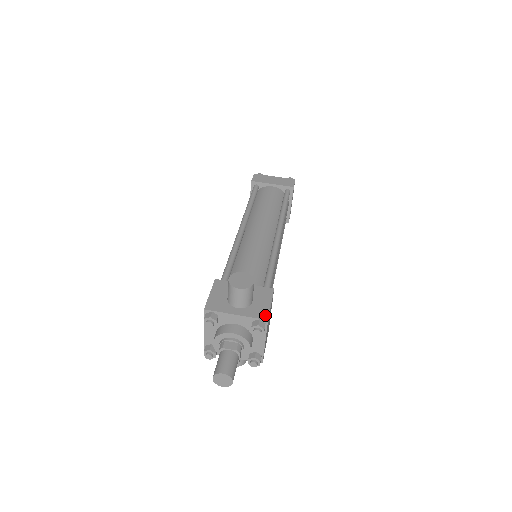
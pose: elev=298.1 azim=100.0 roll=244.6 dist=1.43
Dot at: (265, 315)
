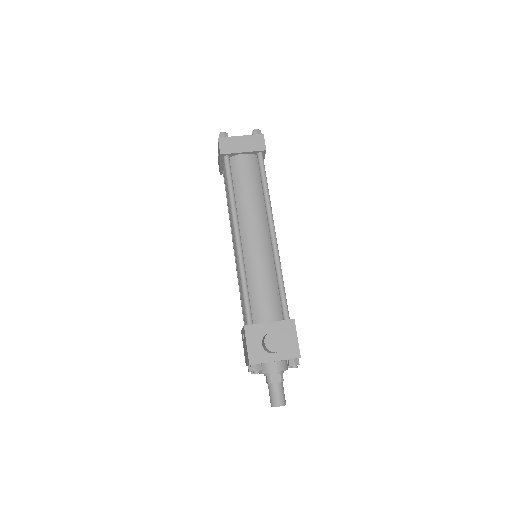
Dot at: (297, 353)
